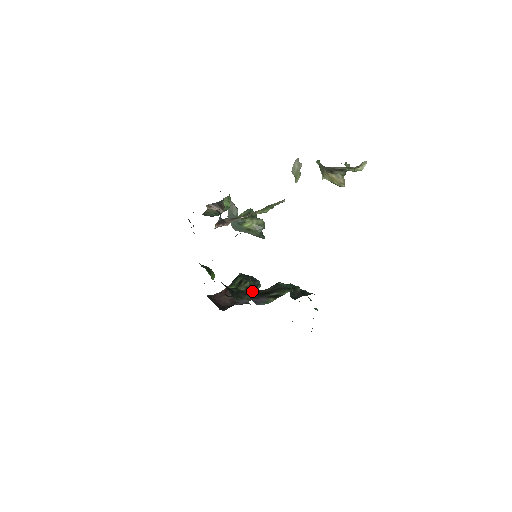
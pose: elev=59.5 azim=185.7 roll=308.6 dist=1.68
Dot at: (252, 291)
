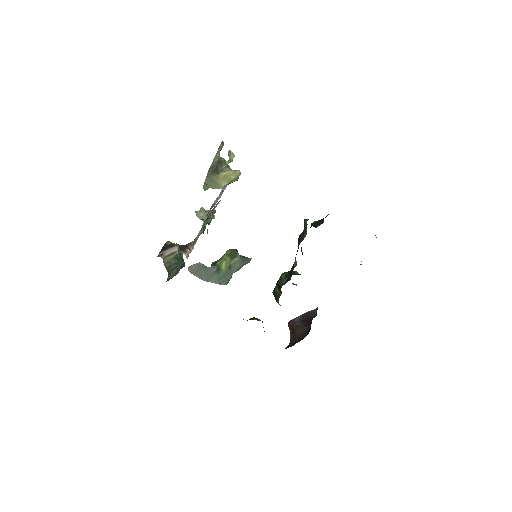
Dot at: (292, 269)
